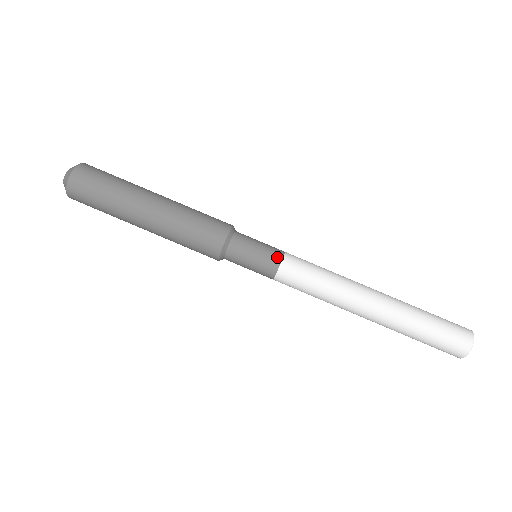
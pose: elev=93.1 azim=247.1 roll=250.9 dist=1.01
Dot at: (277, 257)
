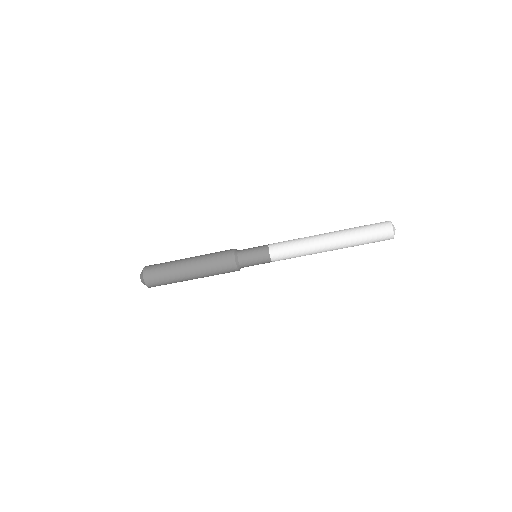
Dot at: (267, 258)
